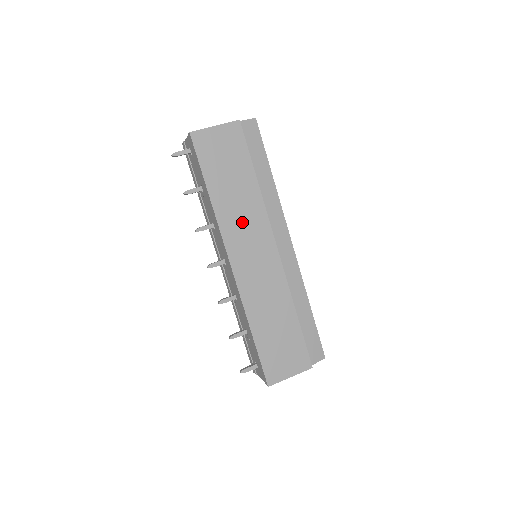
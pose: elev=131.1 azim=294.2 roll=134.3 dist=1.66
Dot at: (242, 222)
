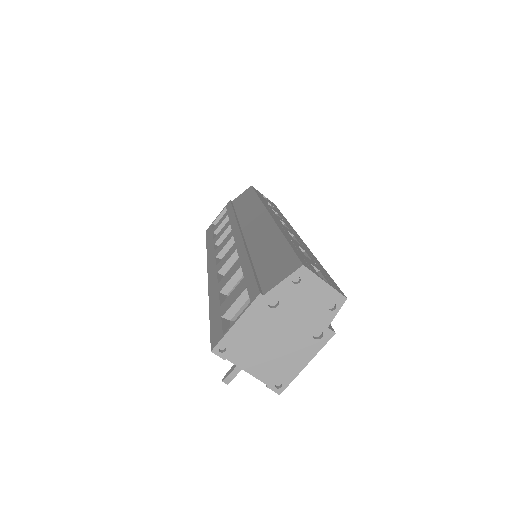
Dot at: occluded
